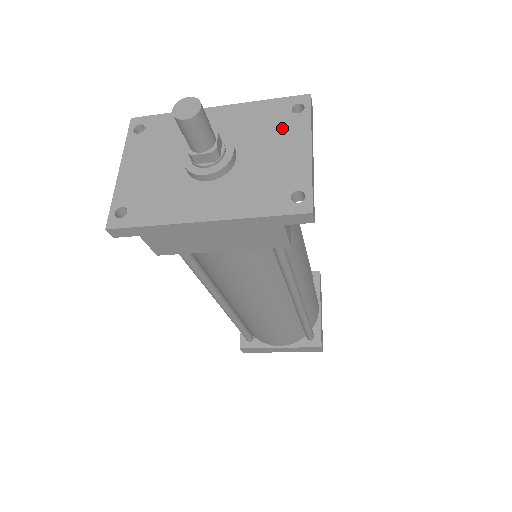
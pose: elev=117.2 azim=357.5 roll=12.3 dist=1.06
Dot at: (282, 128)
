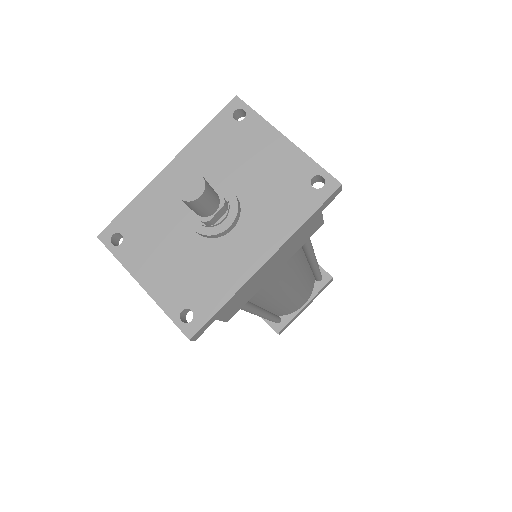
Dot at: (244, 140)
